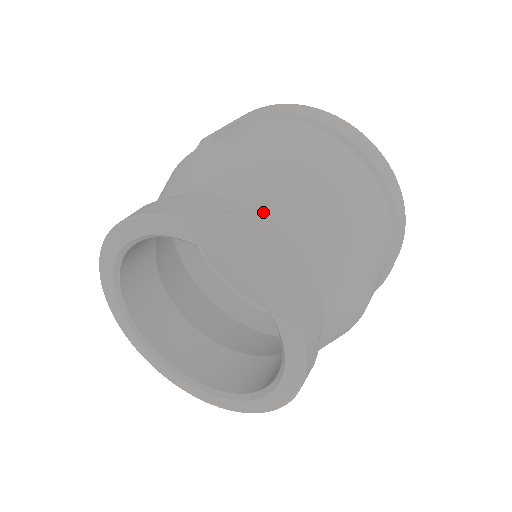
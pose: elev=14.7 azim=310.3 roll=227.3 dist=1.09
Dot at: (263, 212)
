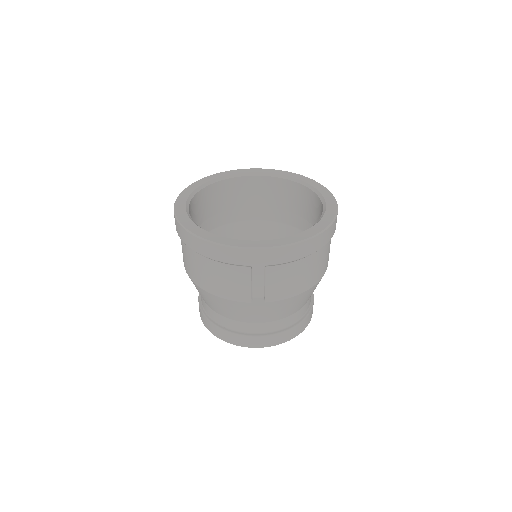
Dot at: (304, 305)
